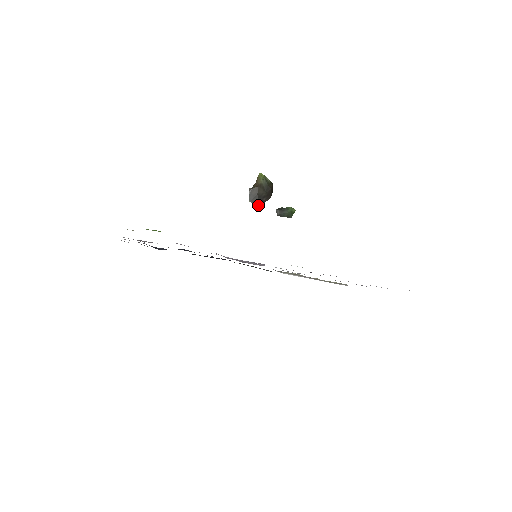
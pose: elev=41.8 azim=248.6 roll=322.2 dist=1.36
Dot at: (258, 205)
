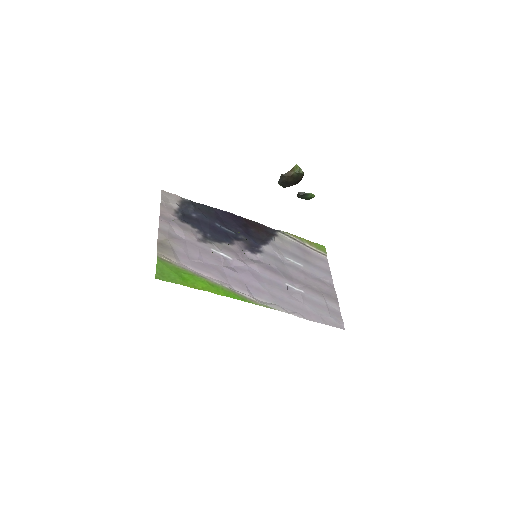
Dot at: (284, 187)
